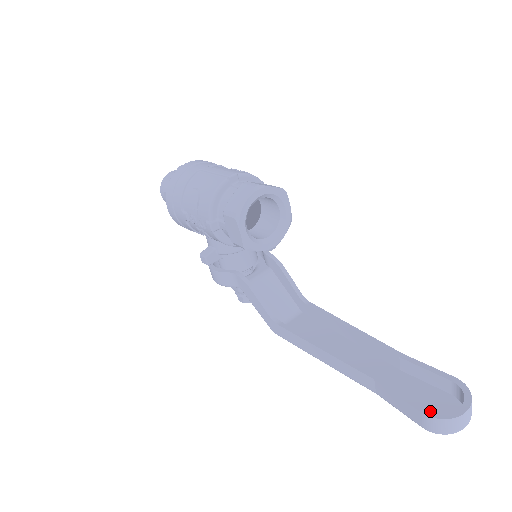
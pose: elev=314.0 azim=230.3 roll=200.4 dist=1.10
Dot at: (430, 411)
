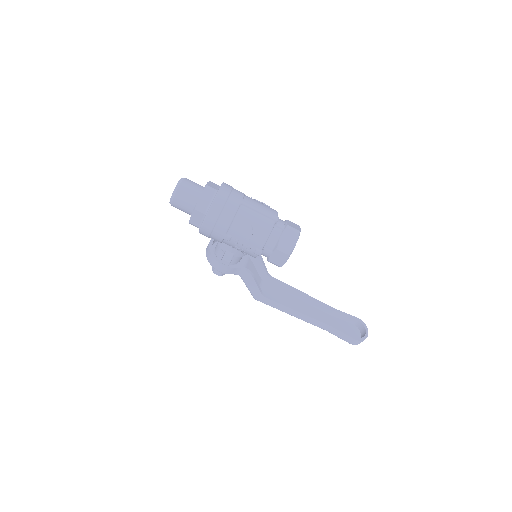
Dot at: (358, 338)
